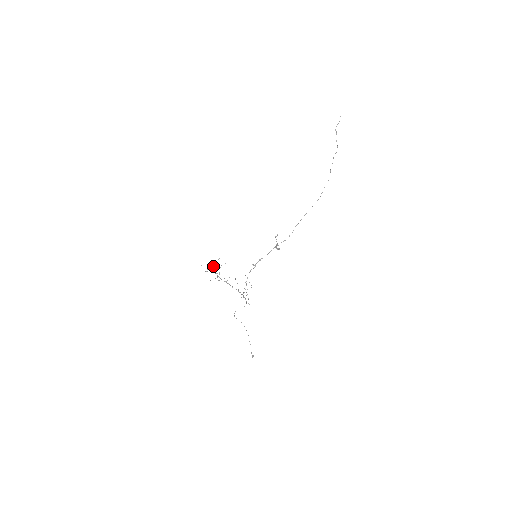
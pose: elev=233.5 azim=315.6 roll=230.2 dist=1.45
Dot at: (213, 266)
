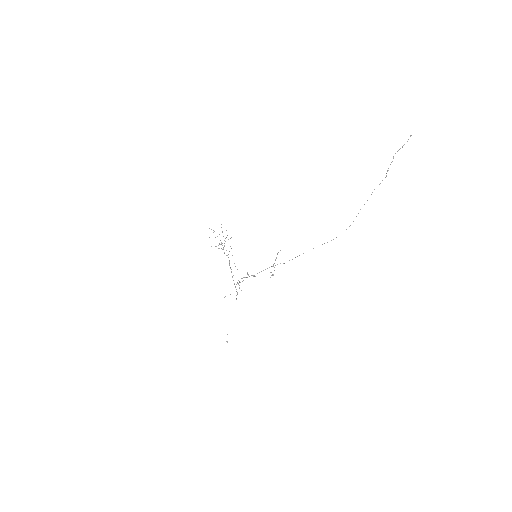
Dot at: occluded
